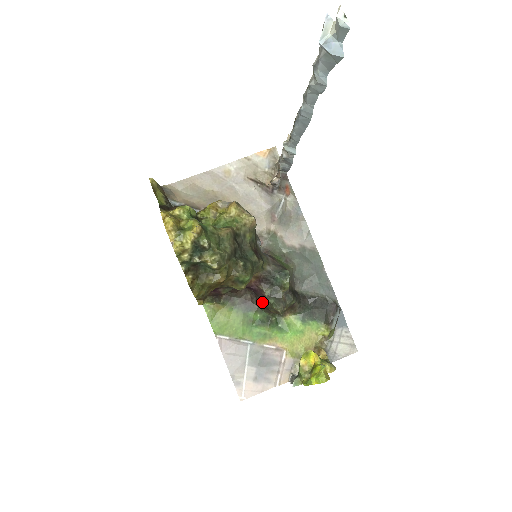
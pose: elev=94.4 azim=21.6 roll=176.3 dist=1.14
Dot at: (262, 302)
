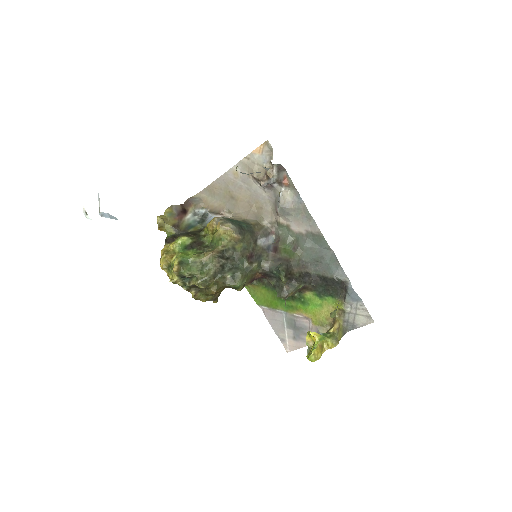
Dot at: occluded
